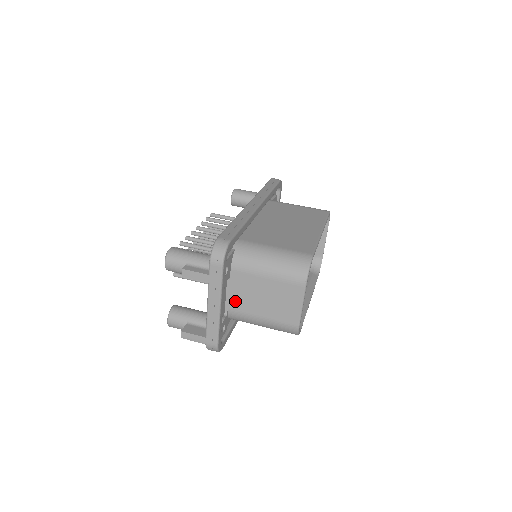
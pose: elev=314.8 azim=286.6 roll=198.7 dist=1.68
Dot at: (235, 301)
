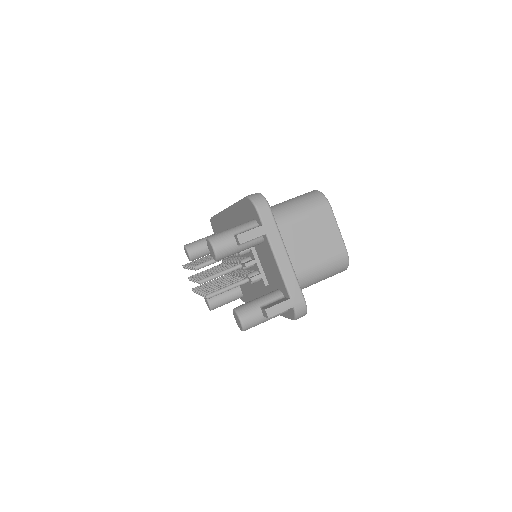
Dot at: occluded
